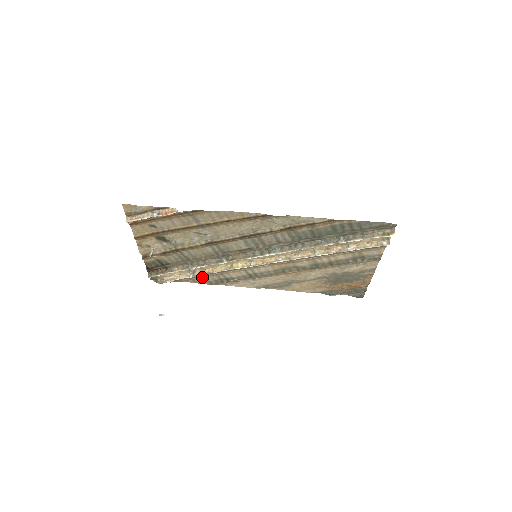
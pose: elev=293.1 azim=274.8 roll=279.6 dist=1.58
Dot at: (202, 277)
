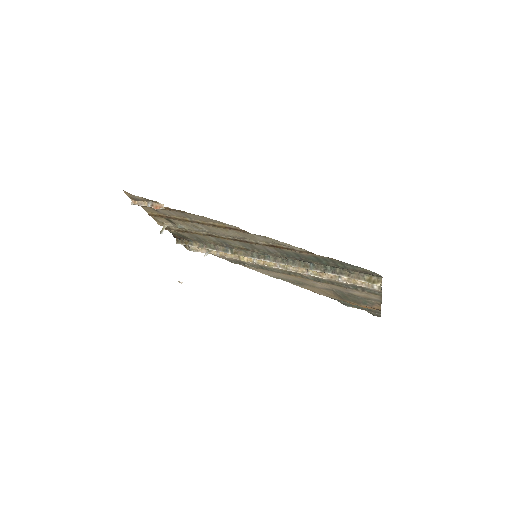
Dot at: occluded
